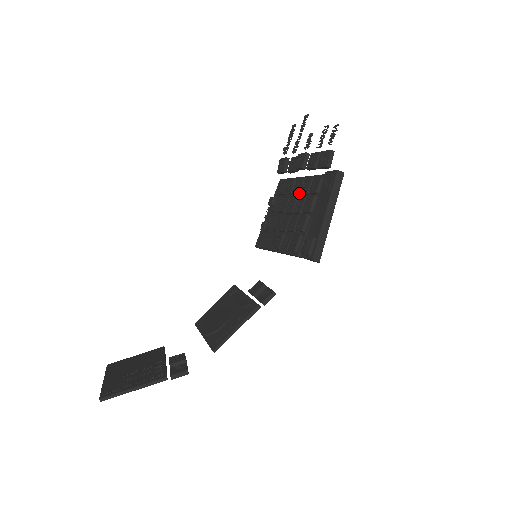
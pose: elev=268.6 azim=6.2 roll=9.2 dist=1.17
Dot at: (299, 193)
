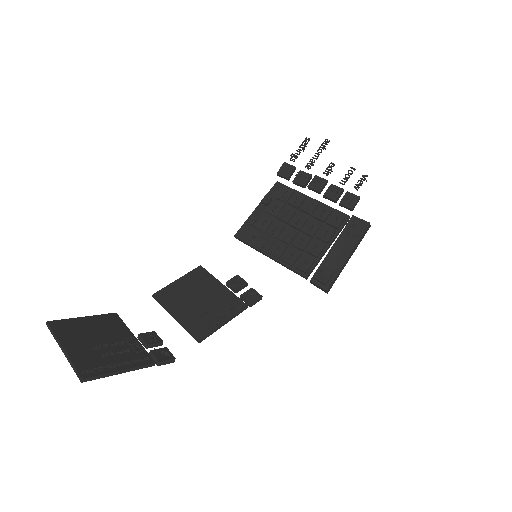
Dot at: (311, 214)
